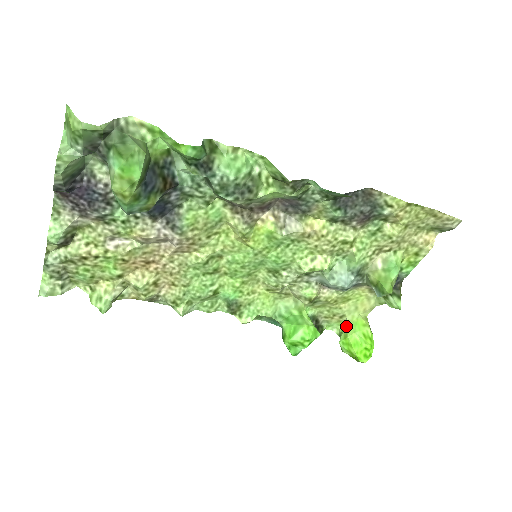
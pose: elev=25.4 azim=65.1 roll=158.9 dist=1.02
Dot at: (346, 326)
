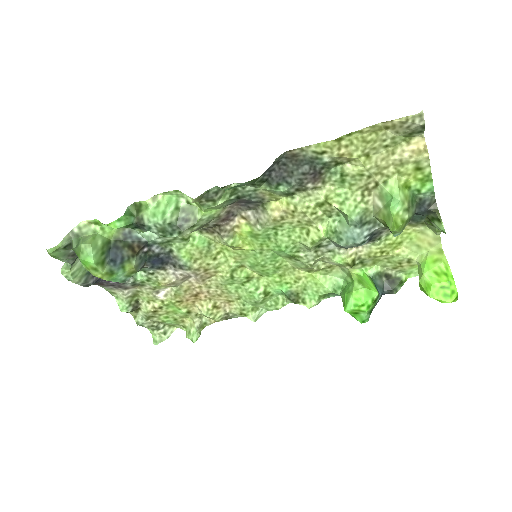
Dot at: occluded
